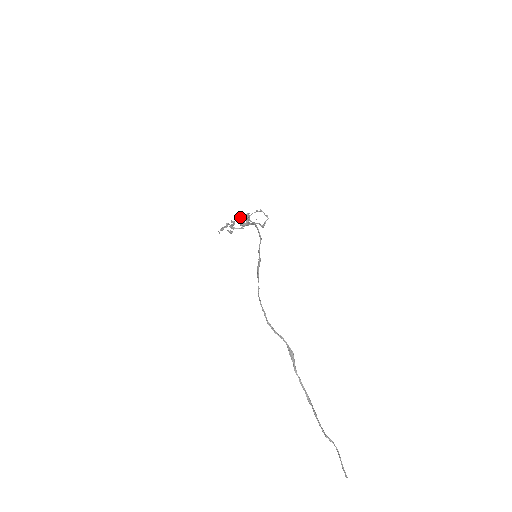
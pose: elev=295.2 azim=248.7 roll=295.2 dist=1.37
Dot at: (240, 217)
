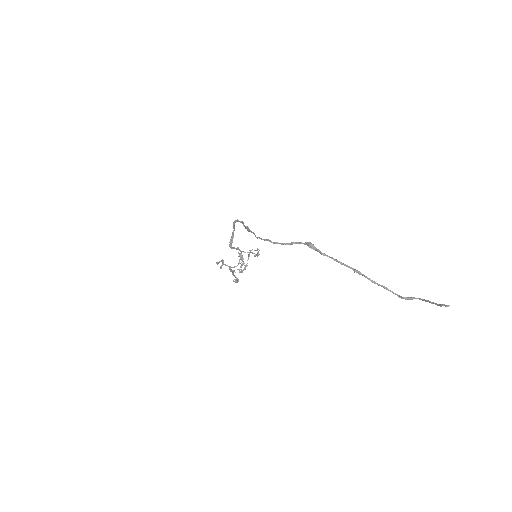
Dot at: (240, 272)
